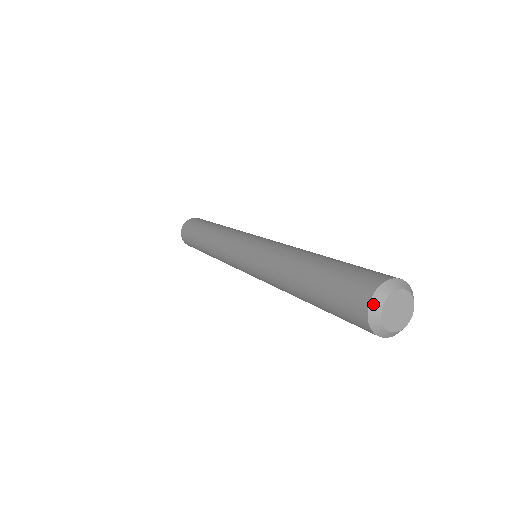
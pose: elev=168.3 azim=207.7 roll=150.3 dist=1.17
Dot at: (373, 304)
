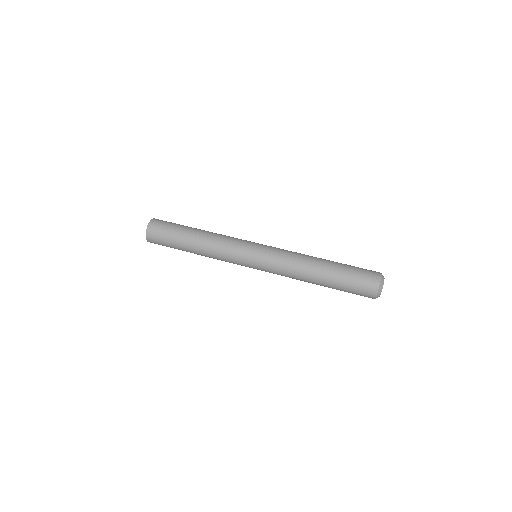
Dot at: (381, 281)
